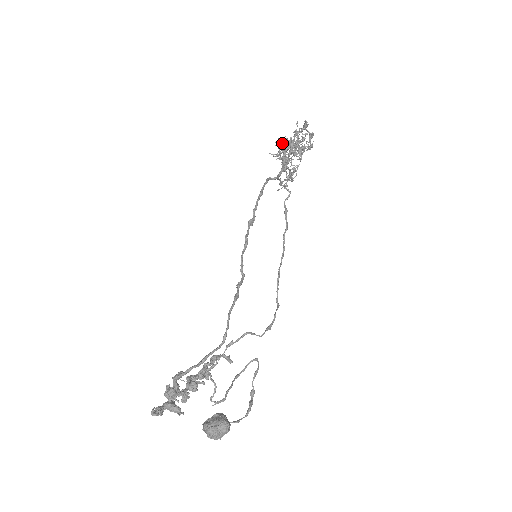
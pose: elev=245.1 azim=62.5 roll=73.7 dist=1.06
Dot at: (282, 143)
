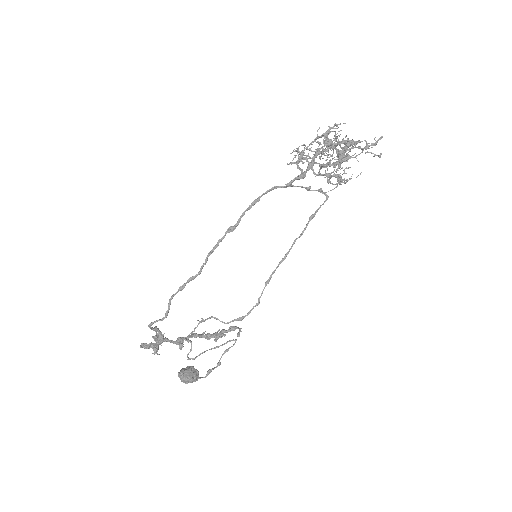
Dot at: (299, 151)
